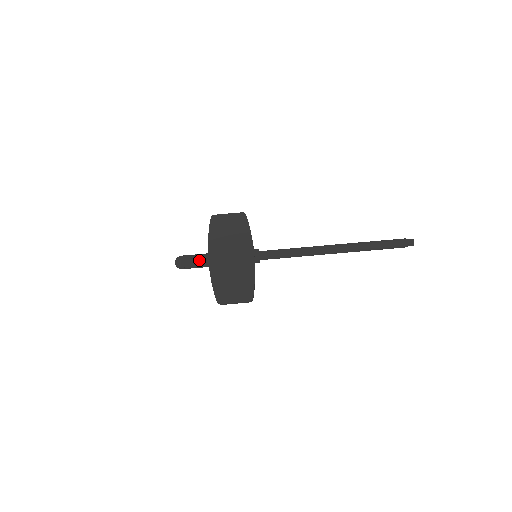
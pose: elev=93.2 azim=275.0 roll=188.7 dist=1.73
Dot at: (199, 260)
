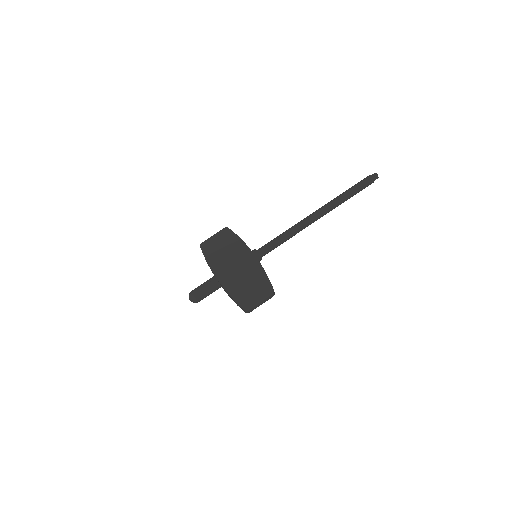
Dot at: (209, 285)
